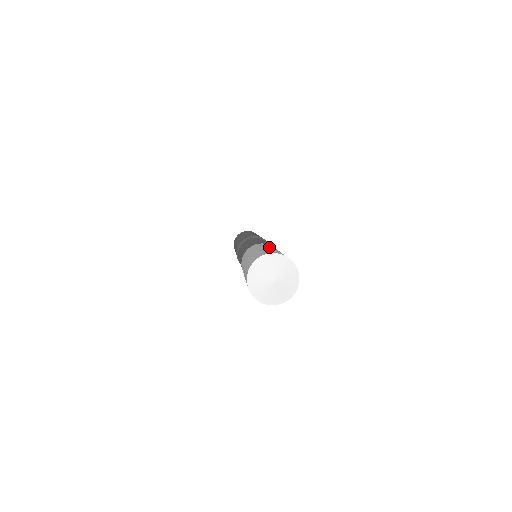
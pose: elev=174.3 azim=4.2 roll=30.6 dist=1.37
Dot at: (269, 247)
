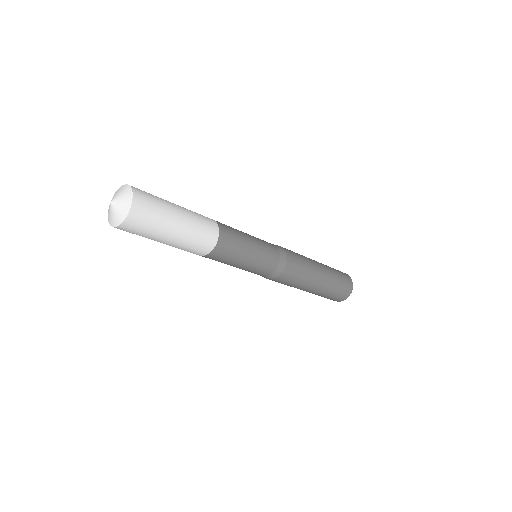
Dot at: occluded
